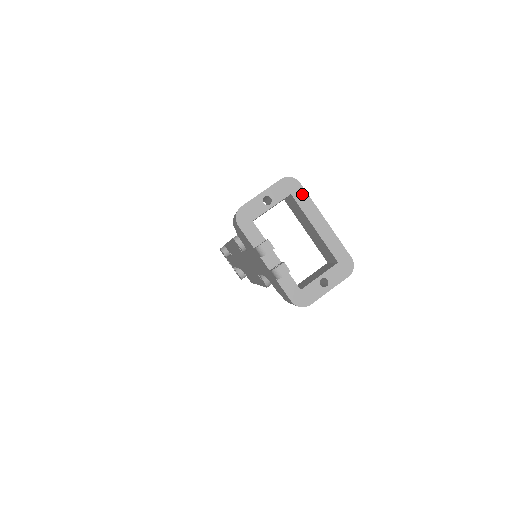
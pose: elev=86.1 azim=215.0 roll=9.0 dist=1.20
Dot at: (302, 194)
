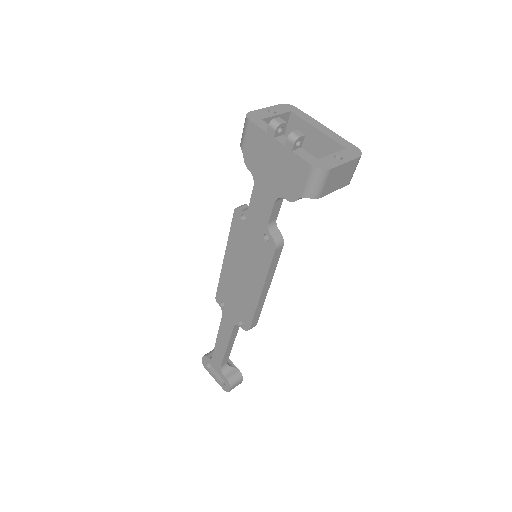
Dot at: (300, 112)
